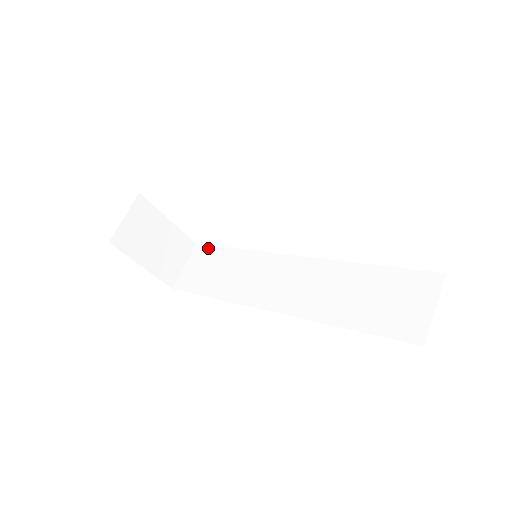
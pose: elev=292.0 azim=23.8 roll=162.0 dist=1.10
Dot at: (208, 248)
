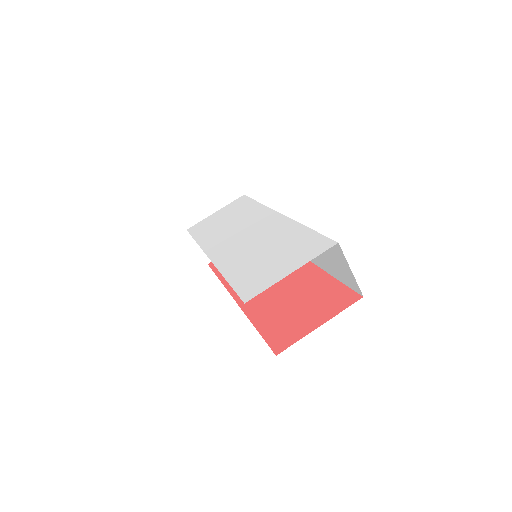
Dot at: occluded
